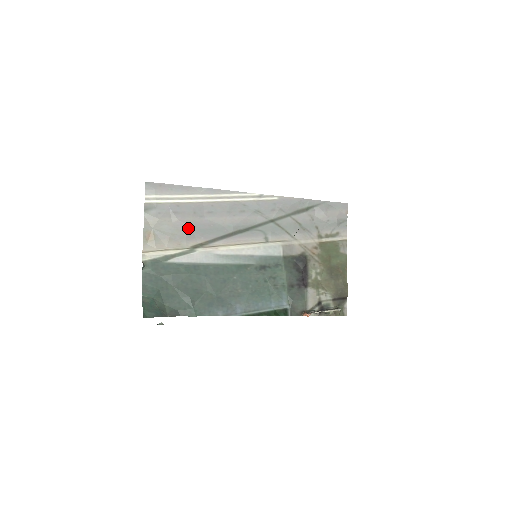
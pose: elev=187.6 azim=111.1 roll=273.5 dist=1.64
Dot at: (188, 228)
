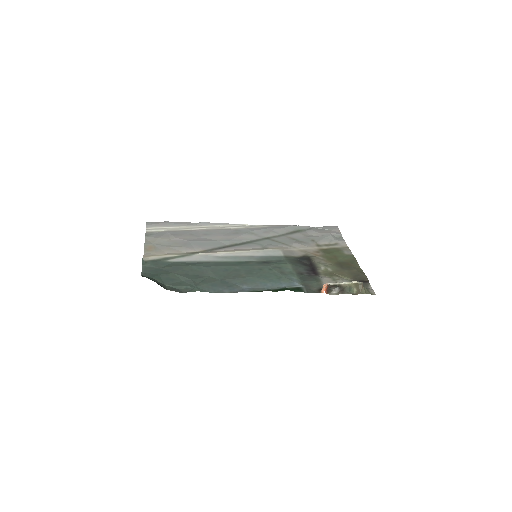
Dot at: (186, 242)
